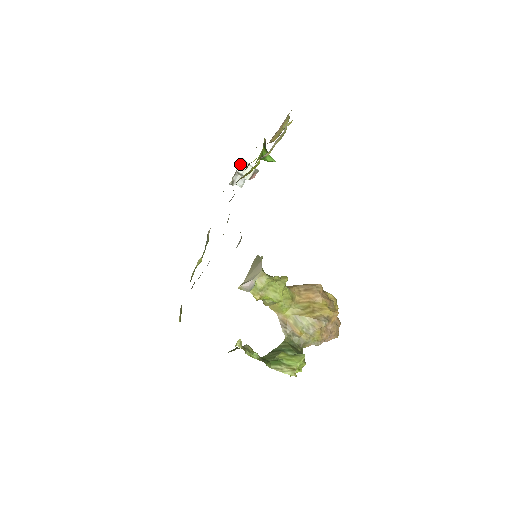
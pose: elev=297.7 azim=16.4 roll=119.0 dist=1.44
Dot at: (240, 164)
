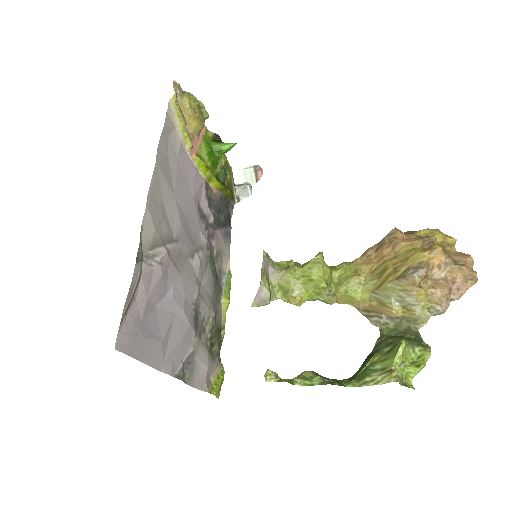
Dot at: (235, 176)
